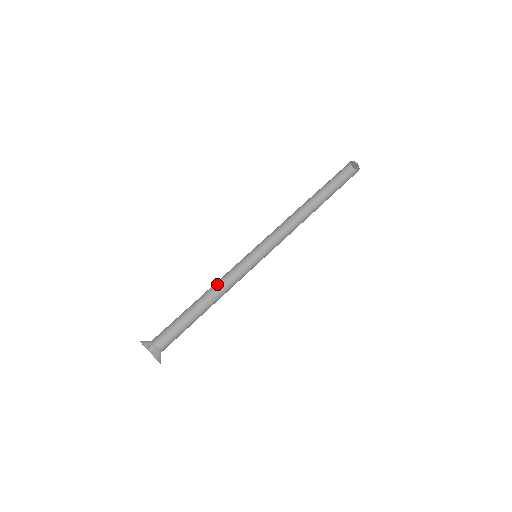
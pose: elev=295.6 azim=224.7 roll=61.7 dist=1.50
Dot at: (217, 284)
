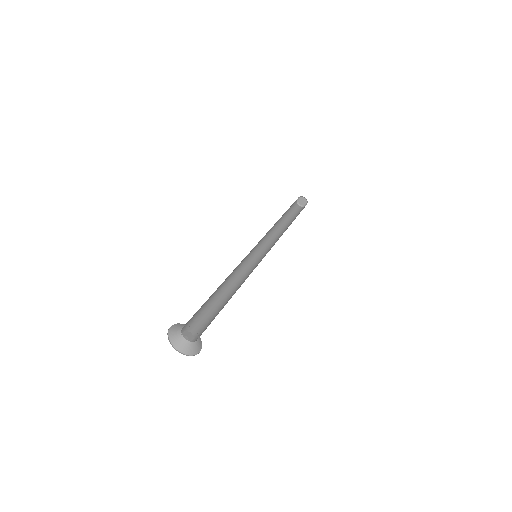
Dot at: (234, 286)
